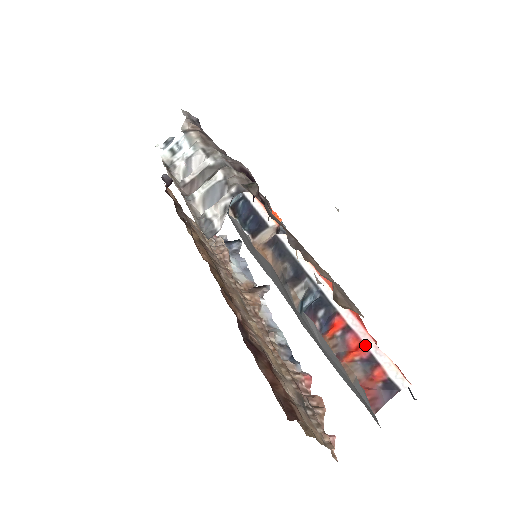
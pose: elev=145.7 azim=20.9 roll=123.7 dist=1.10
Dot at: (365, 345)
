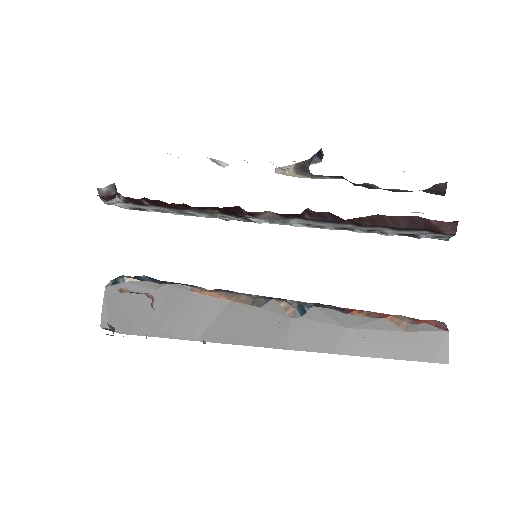
Dot at: (389, 314)
